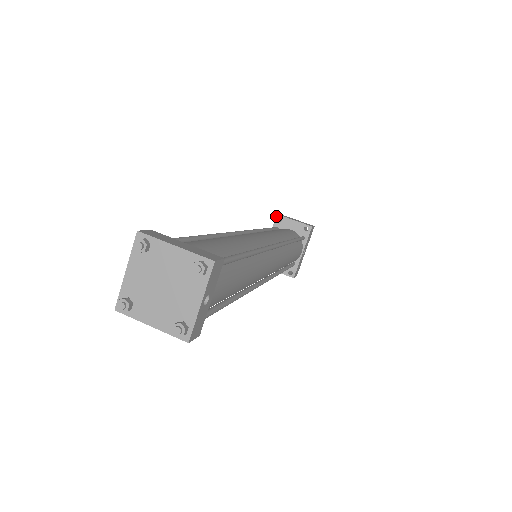
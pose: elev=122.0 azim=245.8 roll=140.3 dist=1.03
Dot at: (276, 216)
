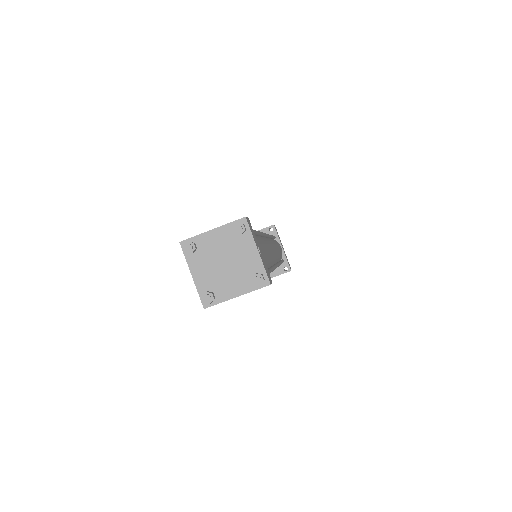
Dot at: occluded
